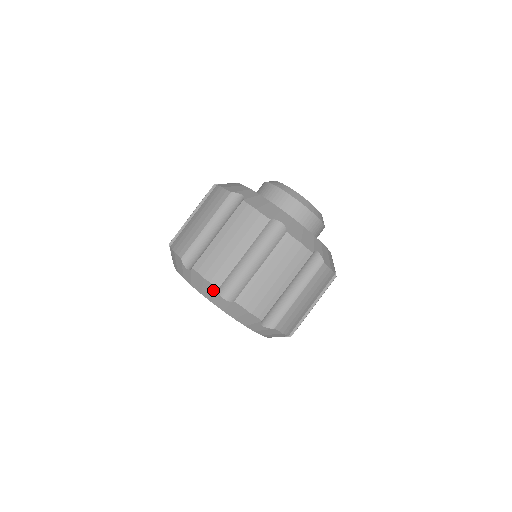
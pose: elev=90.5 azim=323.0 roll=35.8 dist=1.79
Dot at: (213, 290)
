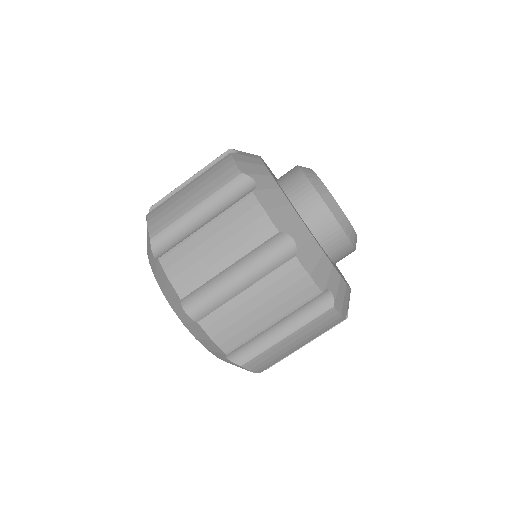
Dot at: (218, 350)
